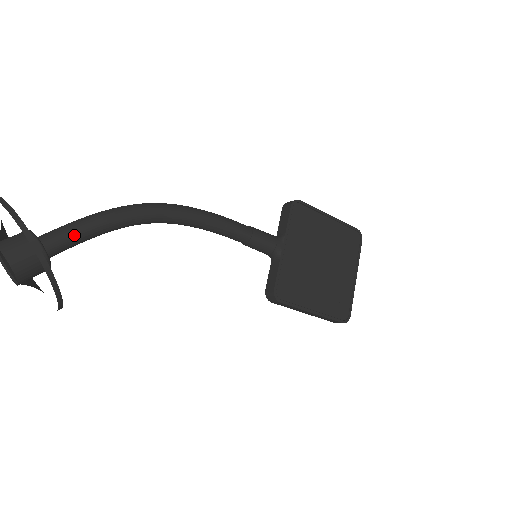
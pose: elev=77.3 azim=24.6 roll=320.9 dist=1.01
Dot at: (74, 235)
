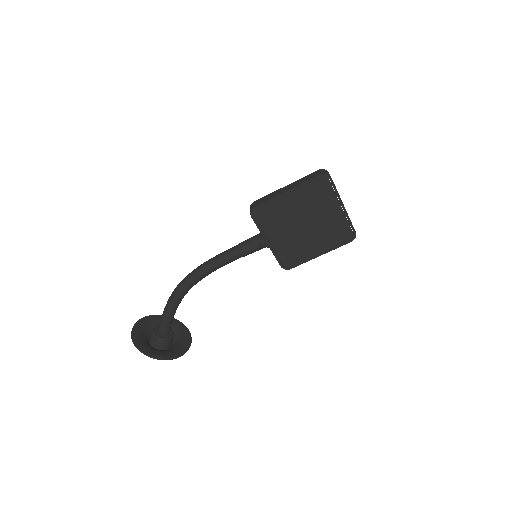
Dot at: (167, 324)
